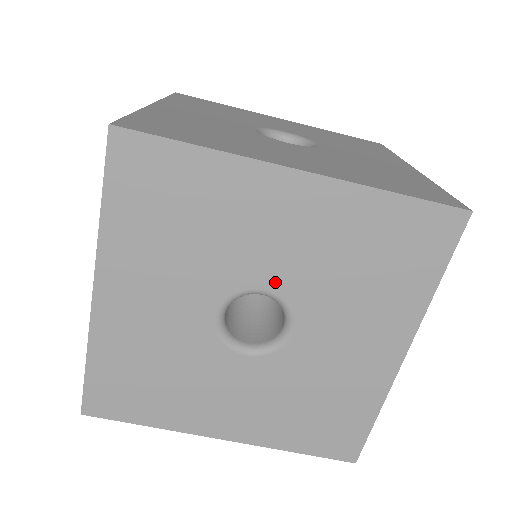
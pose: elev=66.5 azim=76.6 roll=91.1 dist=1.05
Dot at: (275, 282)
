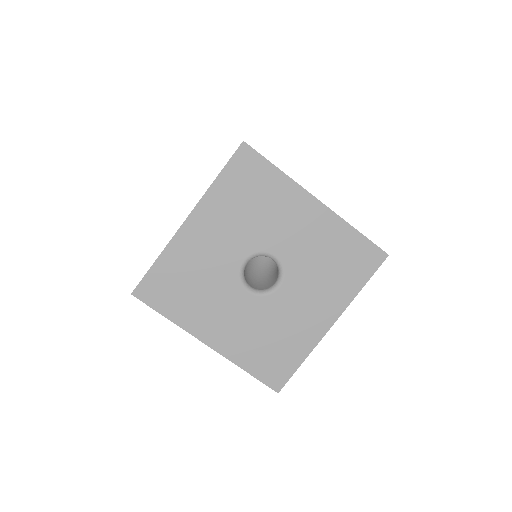
Dot at: (283, 254)
